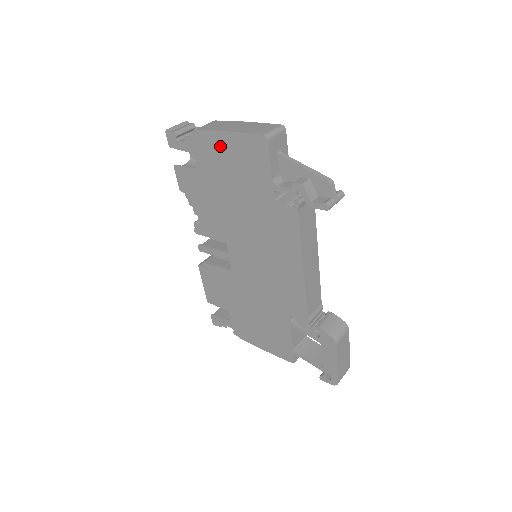
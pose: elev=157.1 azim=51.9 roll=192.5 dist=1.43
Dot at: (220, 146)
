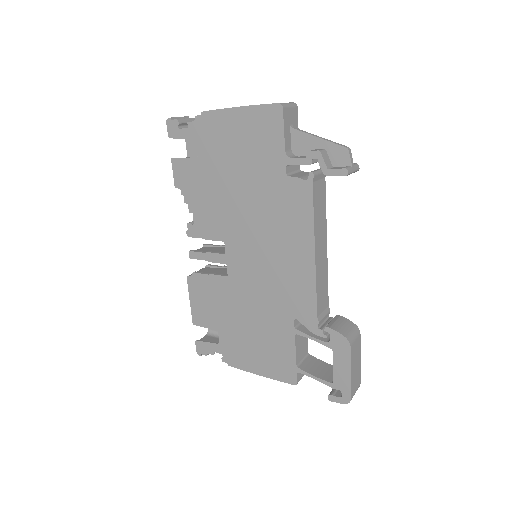
Dot at: (228, 125)
